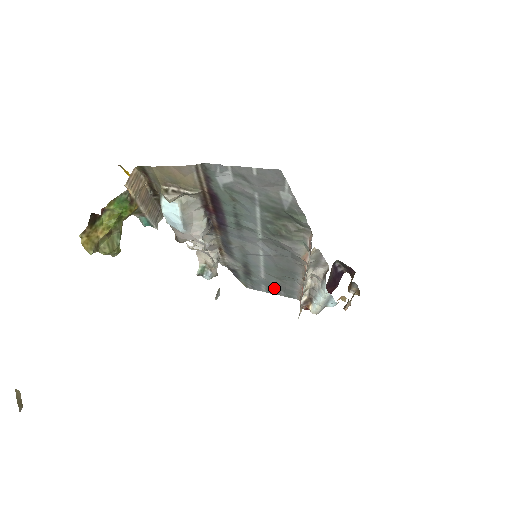
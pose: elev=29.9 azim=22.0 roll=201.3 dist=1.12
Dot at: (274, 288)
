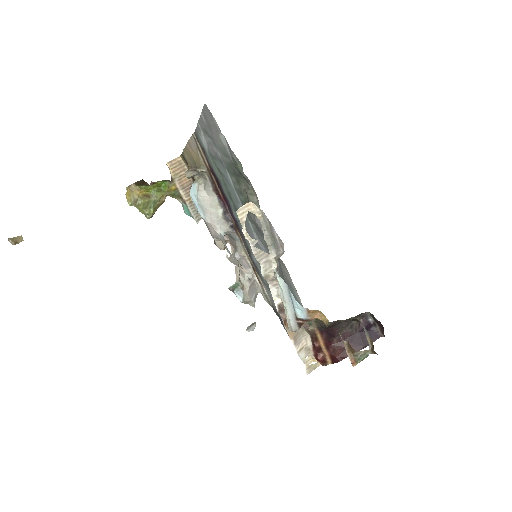
Dot at: occluded
